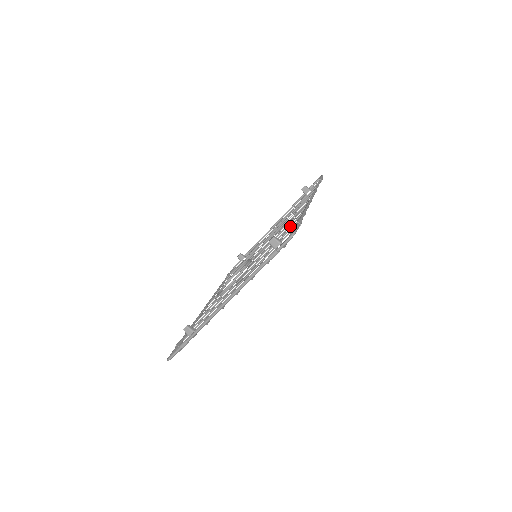
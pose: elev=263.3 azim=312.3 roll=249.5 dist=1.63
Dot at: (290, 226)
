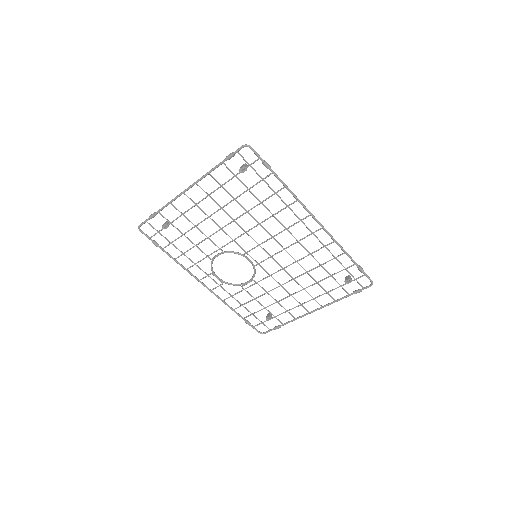
Dot at: (279, 211)
